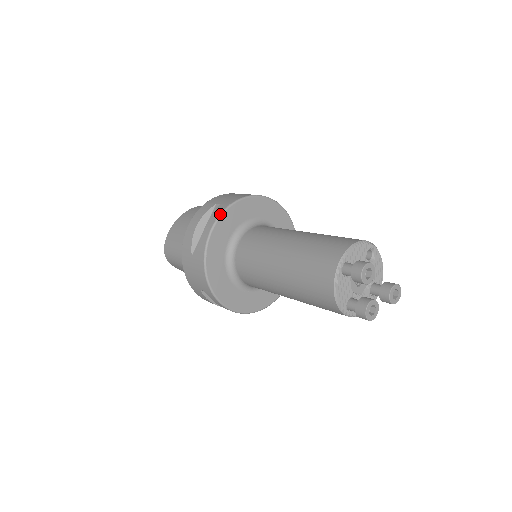
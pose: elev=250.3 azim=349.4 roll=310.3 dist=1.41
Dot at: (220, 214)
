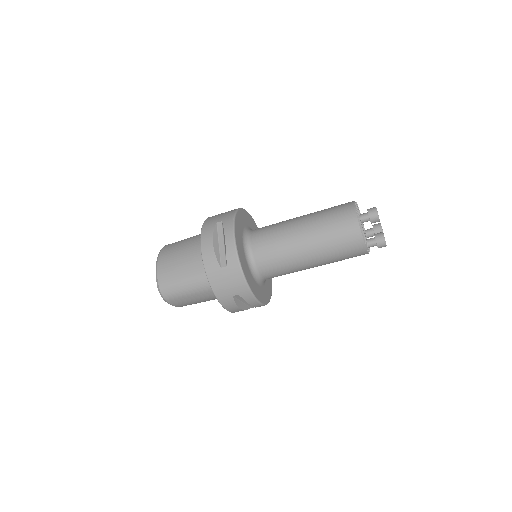
Dot at: (233, 225)
